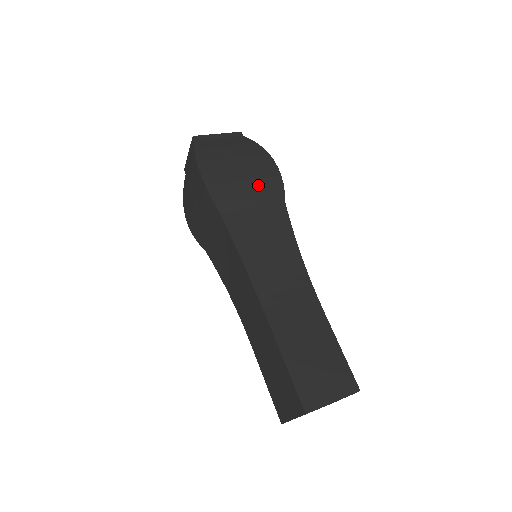
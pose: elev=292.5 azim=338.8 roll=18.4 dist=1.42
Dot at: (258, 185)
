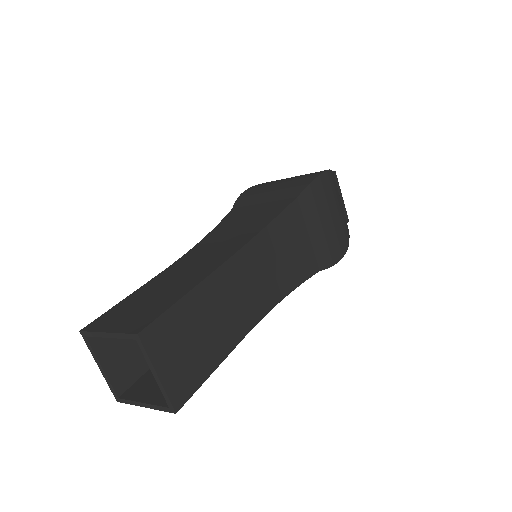
Dot at: (327, 237)
